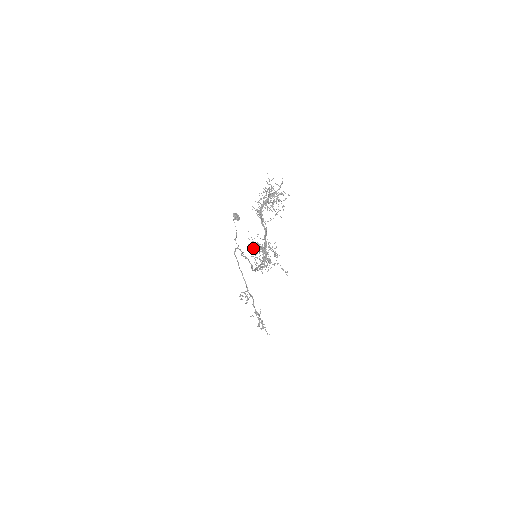
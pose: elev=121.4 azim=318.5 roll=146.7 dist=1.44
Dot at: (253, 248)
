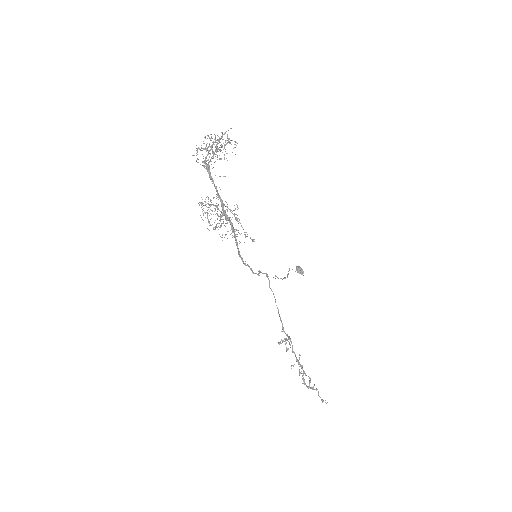
Dot at: (204, 205)
